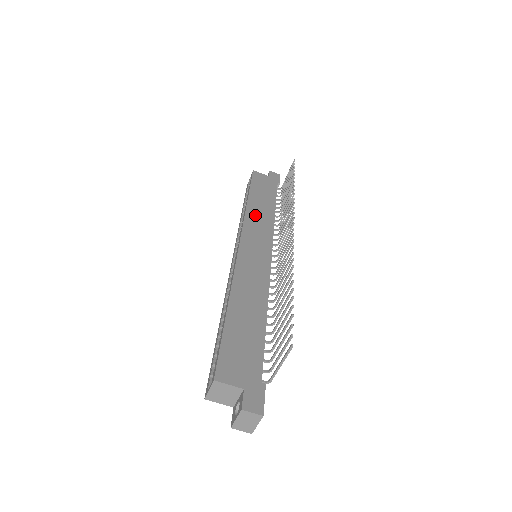
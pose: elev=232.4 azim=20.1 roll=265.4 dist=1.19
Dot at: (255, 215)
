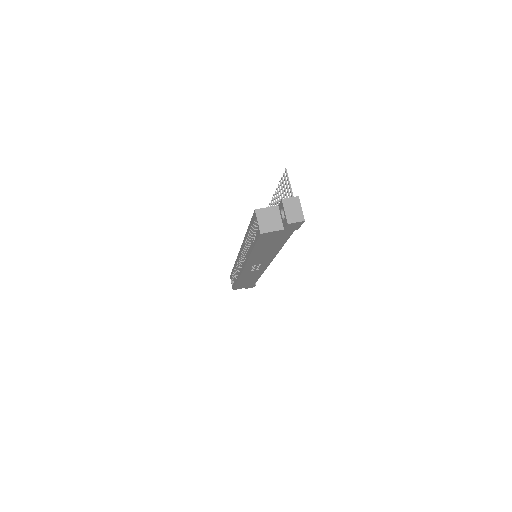
Dot at: occluded
